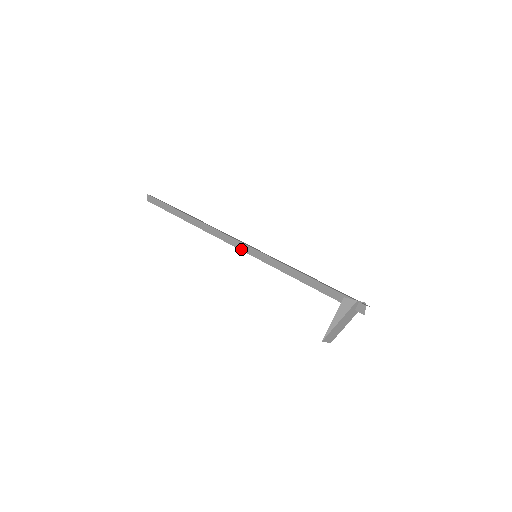
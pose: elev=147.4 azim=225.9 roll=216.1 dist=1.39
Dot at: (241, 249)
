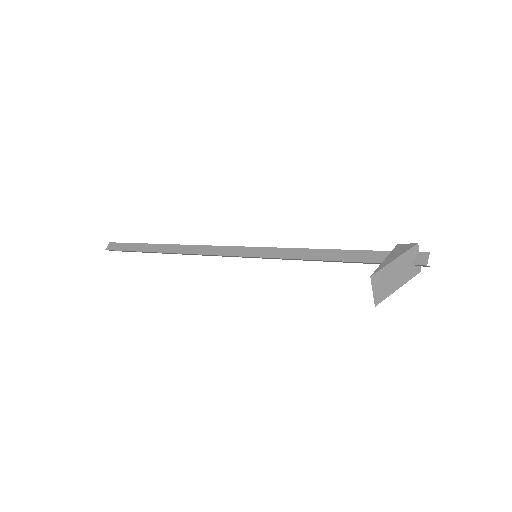
Dot at: (234, 254)
